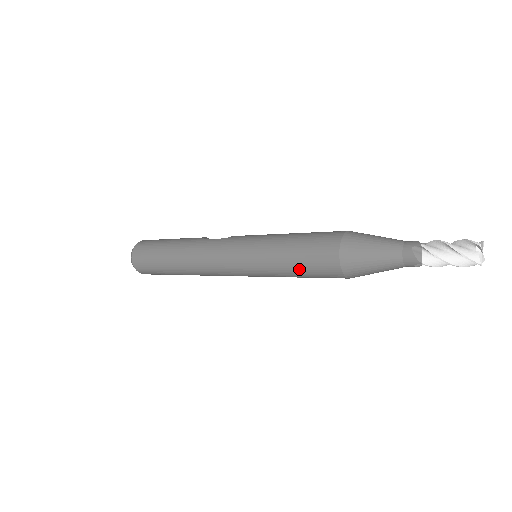
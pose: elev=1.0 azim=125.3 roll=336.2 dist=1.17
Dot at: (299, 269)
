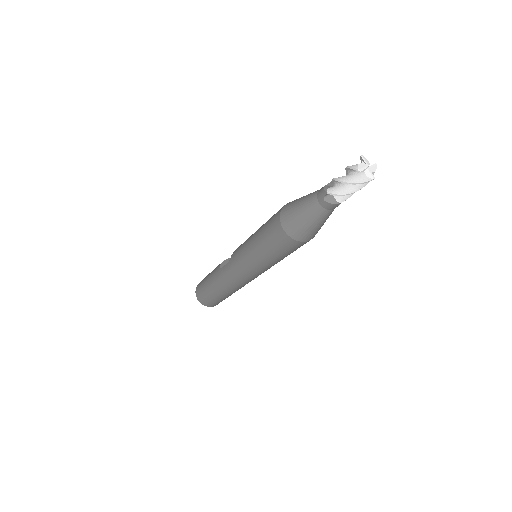
Dot at: (282, 256)
